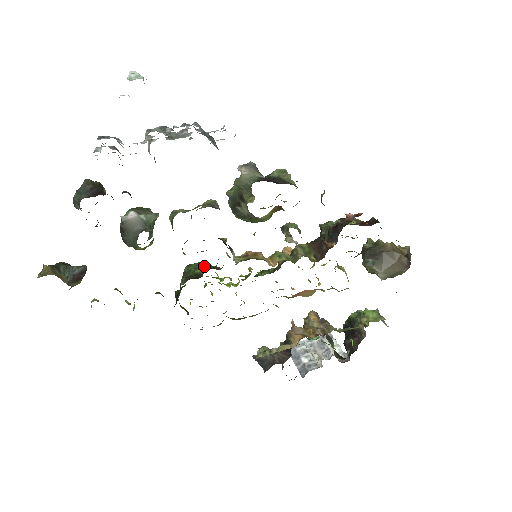
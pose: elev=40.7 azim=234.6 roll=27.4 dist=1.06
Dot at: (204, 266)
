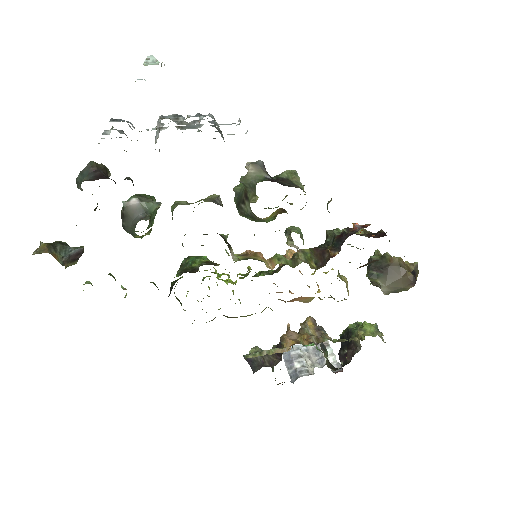
Dot at: (202, 260)
